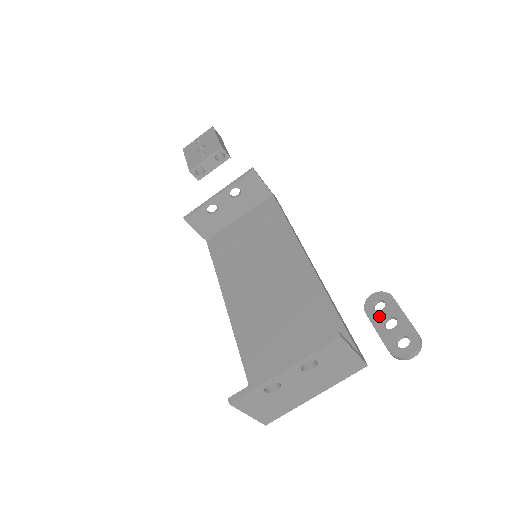
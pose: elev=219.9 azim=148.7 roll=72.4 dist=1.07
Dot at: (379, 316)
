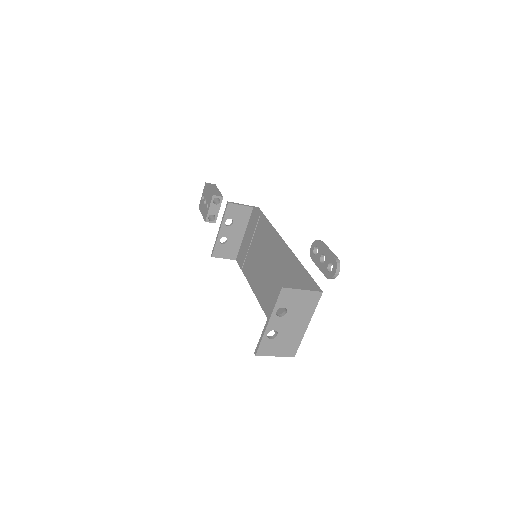
Dot at: (317, 258)
